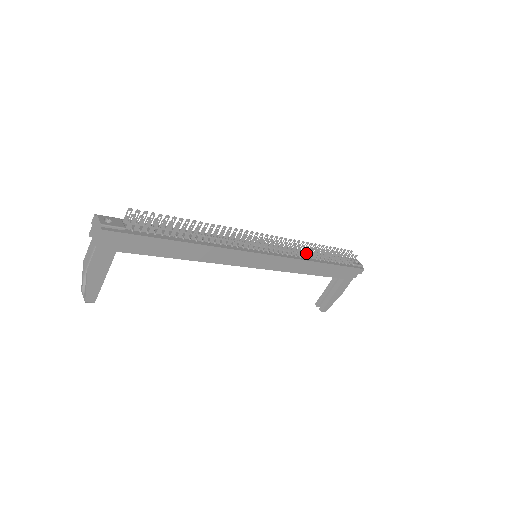
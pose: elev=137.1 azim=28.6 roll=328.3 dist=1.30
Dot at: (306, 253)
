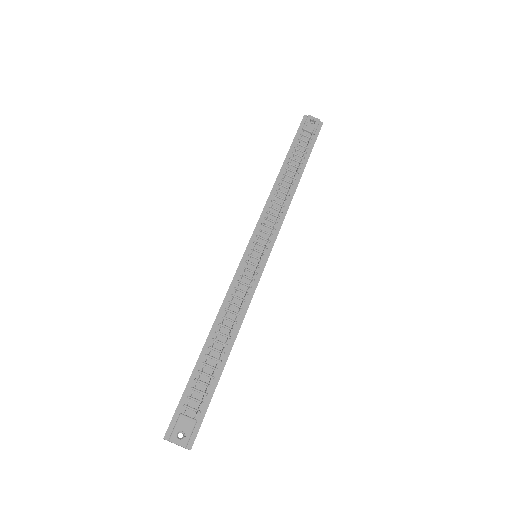
Dot at: (285, 196)
